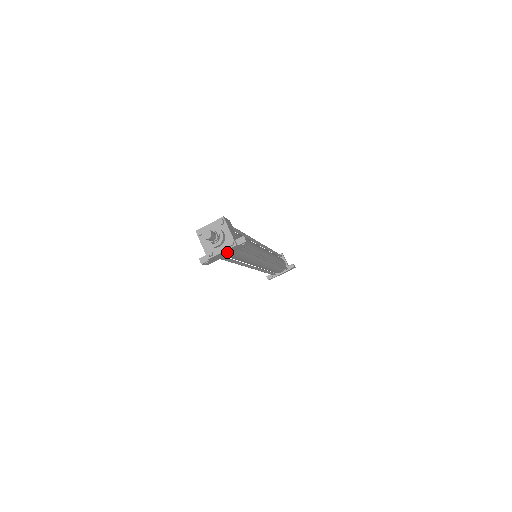
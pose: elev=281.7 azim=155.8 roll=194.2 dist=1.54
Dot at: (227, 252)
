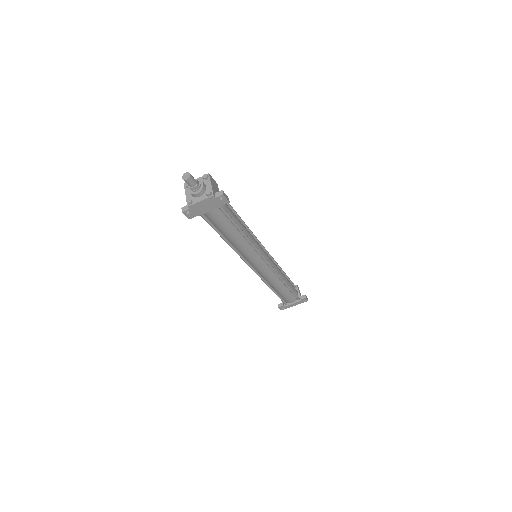
Dot at: (207, 205)
